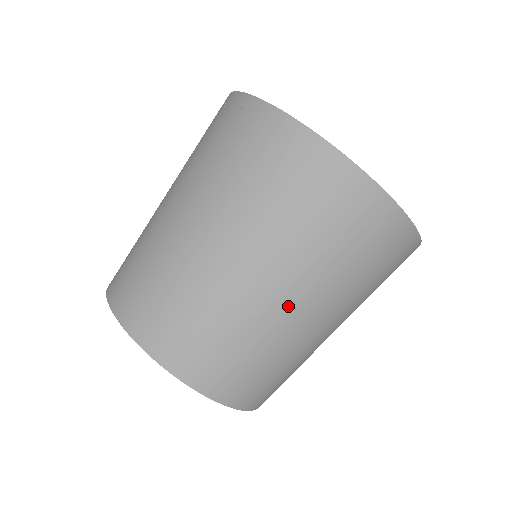
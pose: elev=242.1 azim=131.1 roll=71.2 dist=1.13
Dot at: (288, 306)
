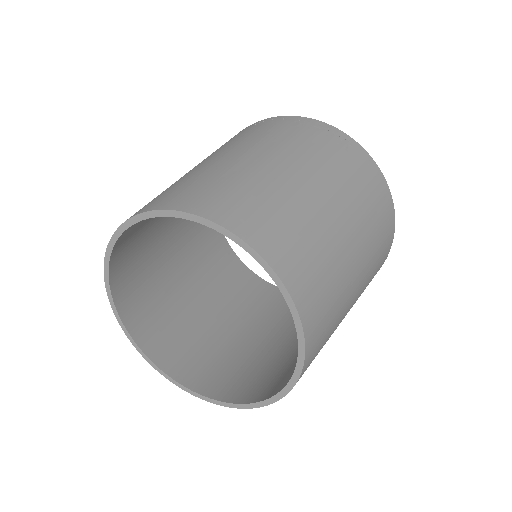
Dot at: (351, 304)
